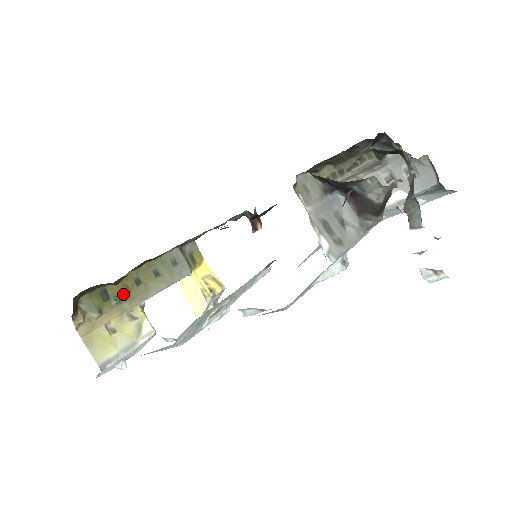
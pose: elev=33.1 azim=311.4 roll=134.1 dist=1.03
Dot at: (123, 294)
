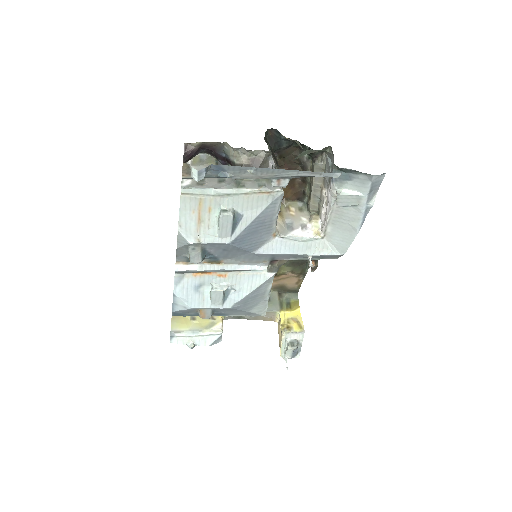
Dot at: occluded
